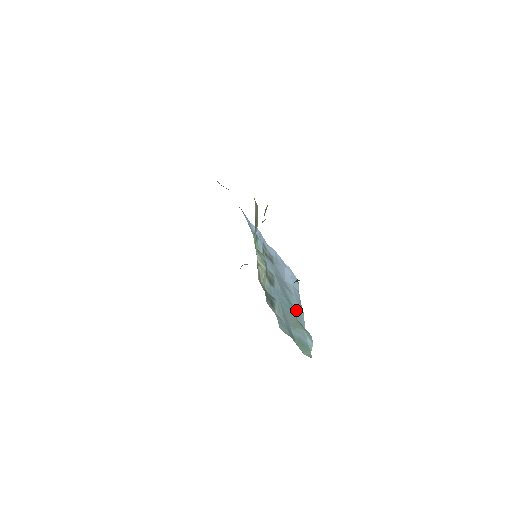
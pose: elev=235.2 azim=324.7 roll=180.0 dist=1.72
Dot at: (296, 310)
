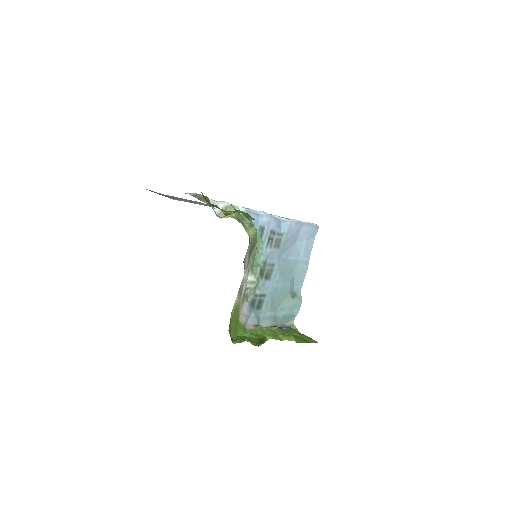
Dot at: (297, 274)
